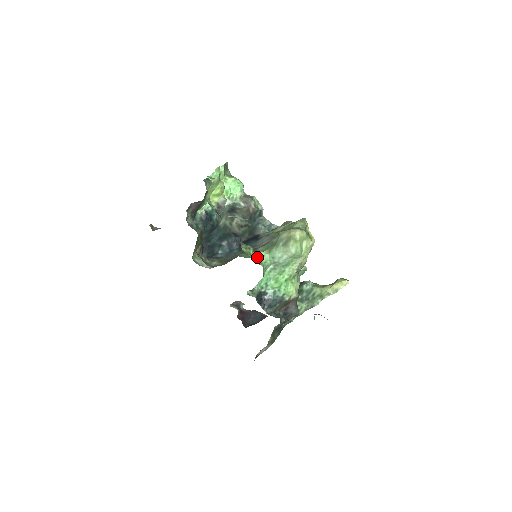
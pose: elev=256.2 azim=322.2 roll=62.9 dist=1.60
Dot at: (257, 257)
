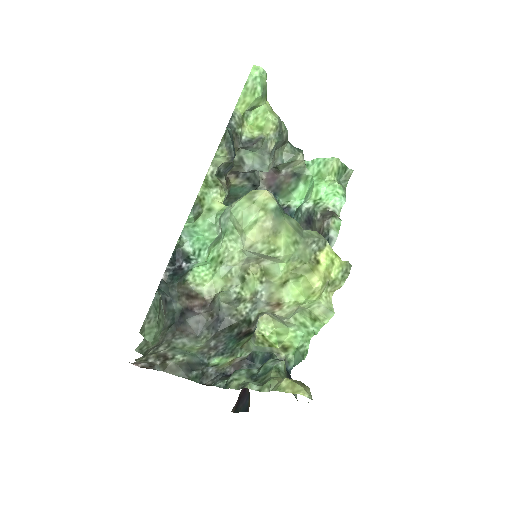
Dot at: (216, 204)
